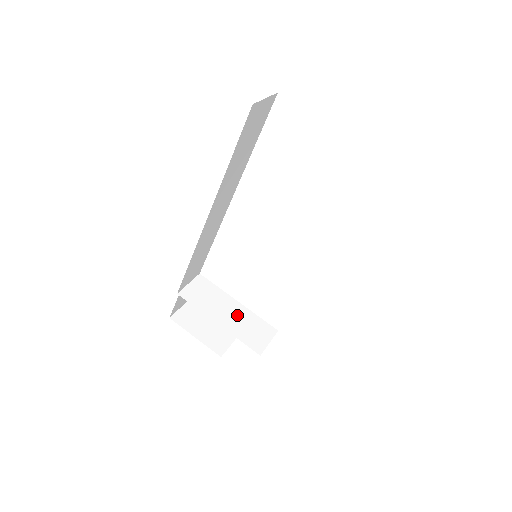
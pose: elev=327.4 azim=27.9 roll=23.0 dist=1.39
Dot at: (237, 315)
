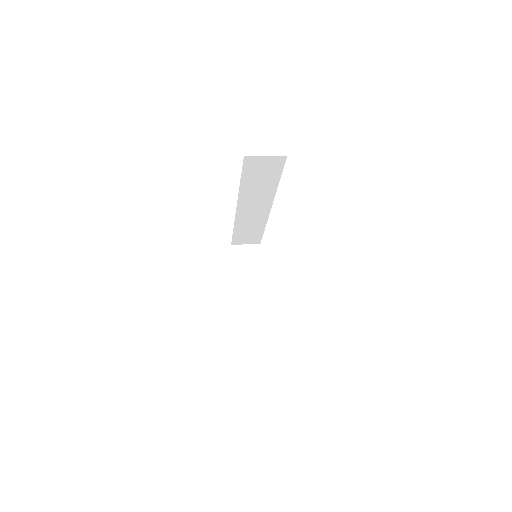
Dot at: (253, 286)
